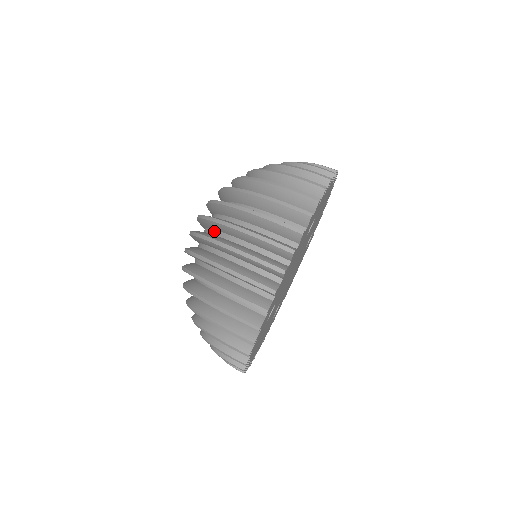
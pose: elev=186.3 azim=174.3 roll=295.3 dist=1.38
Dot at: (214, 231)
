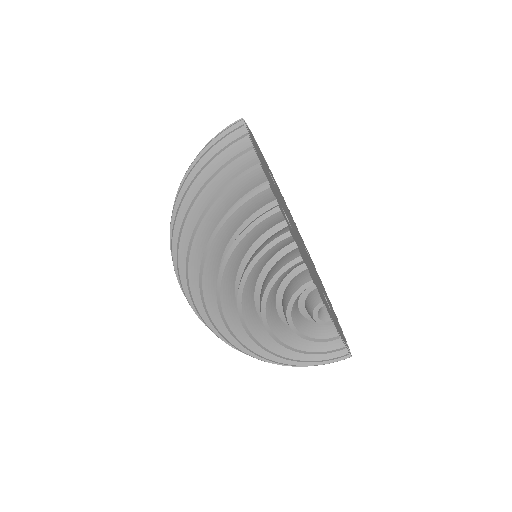
Dot at: occluded
